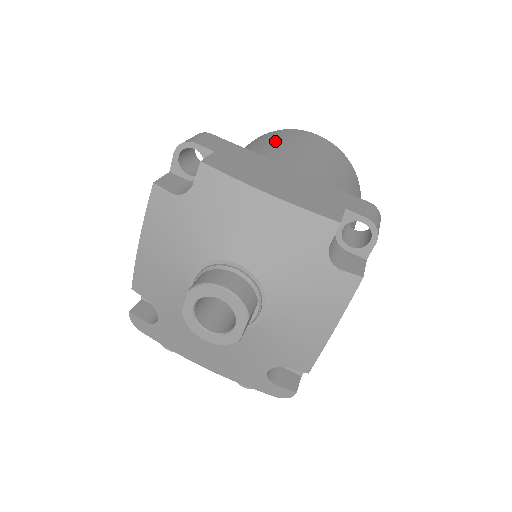
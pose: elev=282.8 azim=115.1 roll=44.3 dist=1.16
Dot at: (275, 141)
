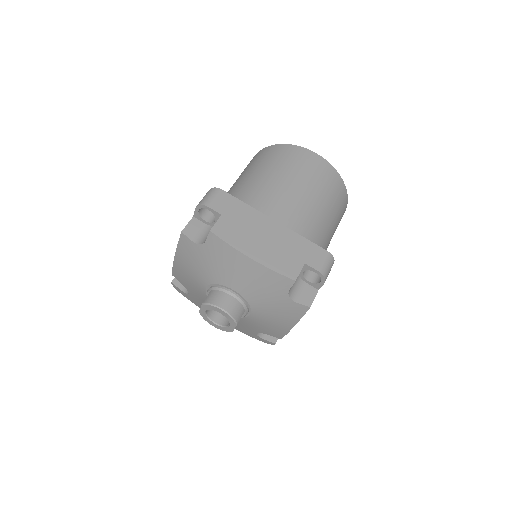
Dot at: (277, 169)
